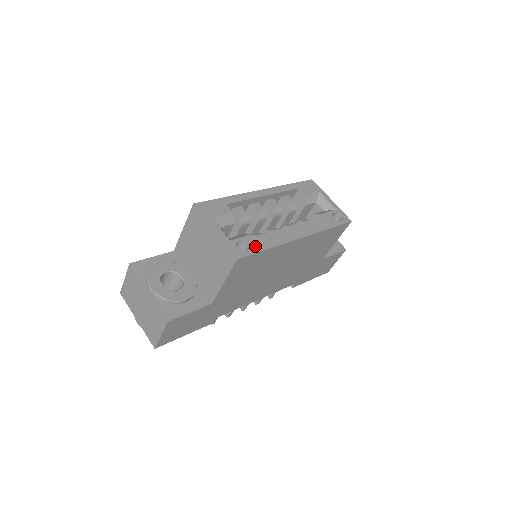
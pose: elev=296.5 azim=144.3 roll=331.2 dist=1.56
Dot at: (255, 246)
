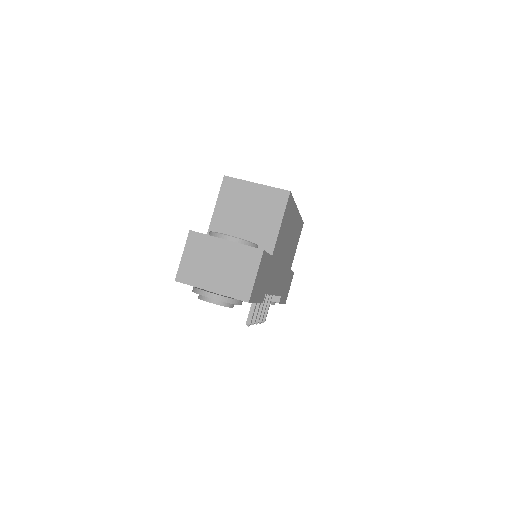
Dot at: occluded
